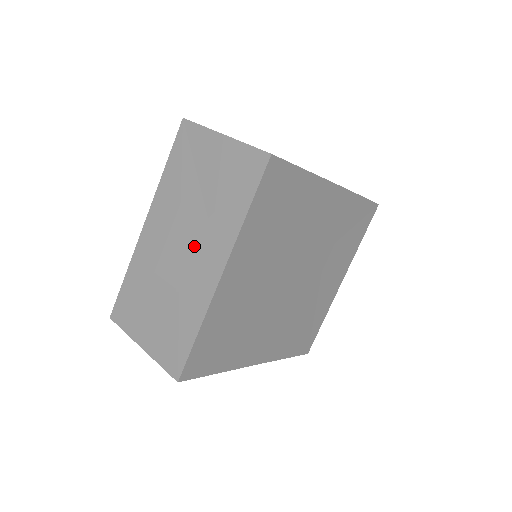
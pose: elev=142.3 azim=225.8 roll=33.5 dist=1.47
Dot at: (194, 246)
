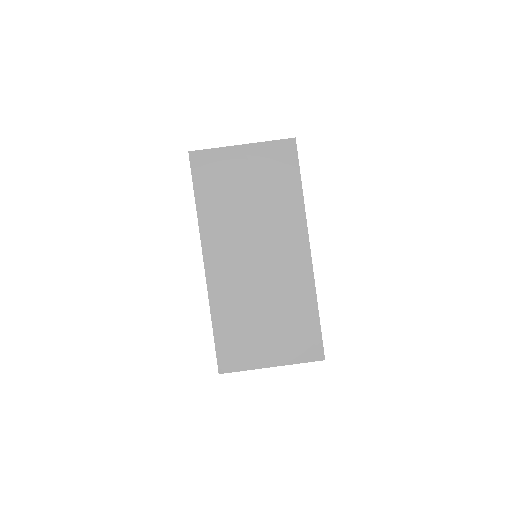
Dot at: occluded
